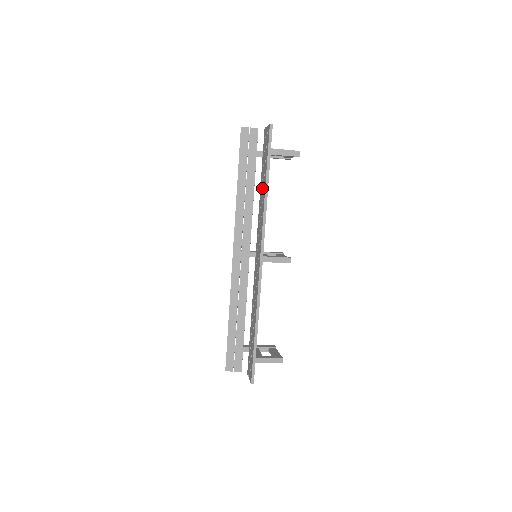
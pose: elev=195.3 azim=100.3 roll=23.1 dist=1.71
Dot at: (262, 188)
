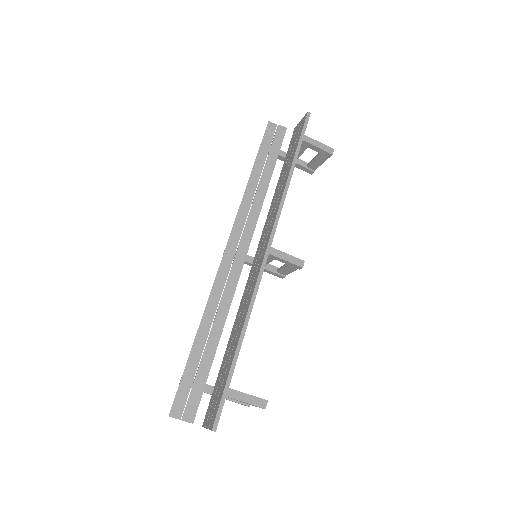
Dot at: (282, 178)
